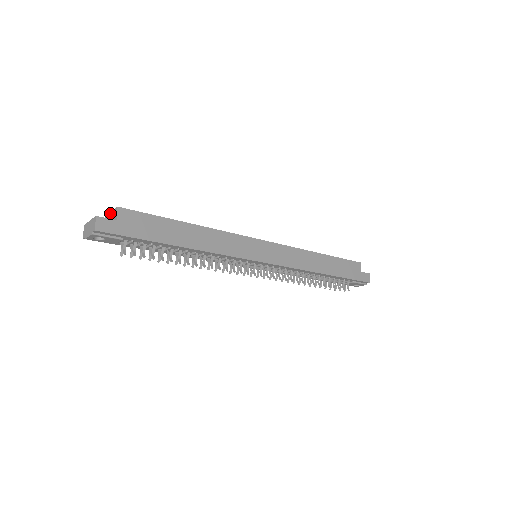
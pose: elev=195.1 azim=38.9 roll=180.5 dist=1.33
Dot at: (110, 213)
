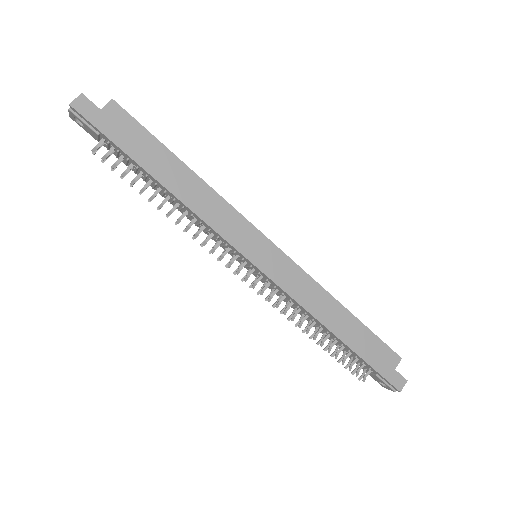
Dot at: occluded
